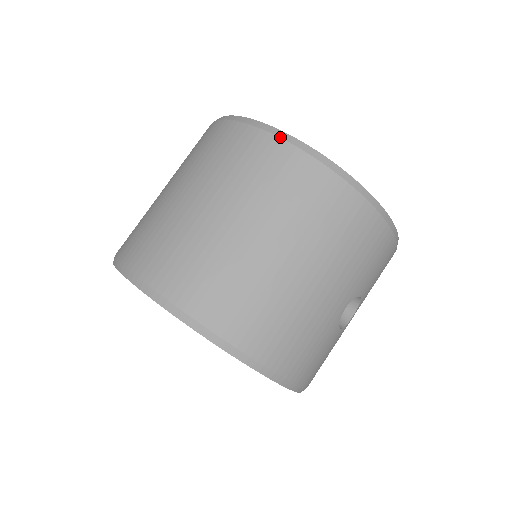
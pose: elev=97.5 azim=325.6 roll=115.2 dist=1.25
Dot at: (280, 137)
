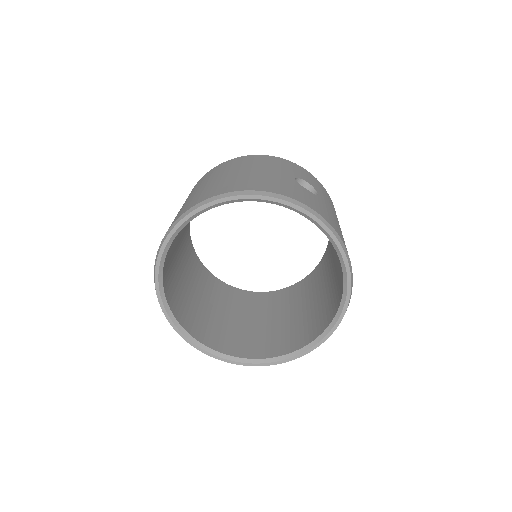
Dot at: (199, 180)
